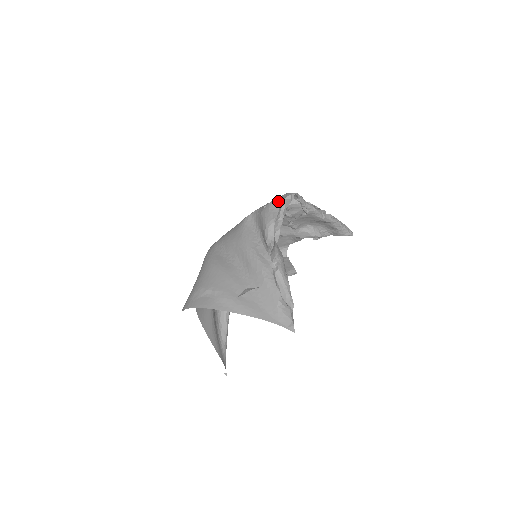
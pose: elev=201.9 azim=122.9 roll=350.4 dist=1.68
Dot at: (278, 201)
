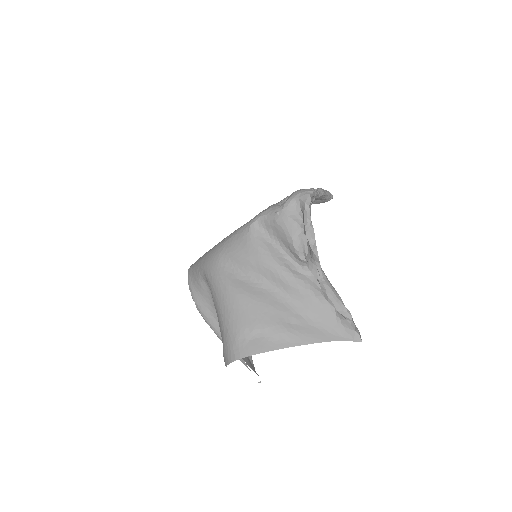
Dot at: (293, 204)
